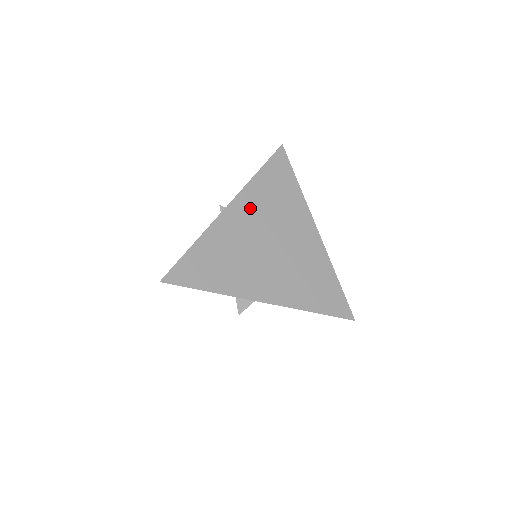
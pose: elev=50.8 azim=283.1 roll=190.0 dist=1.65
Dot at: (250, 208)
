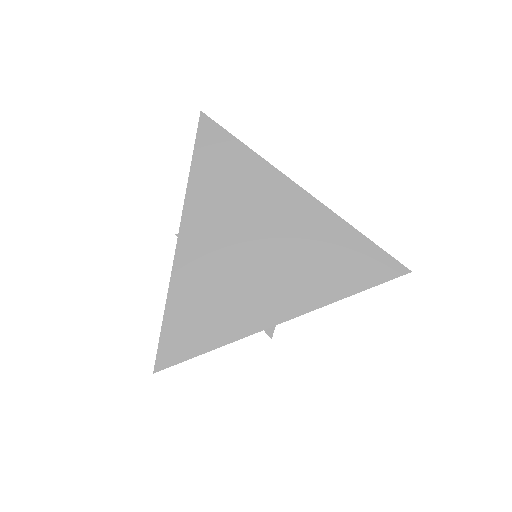
Dot at: (205, 220)
